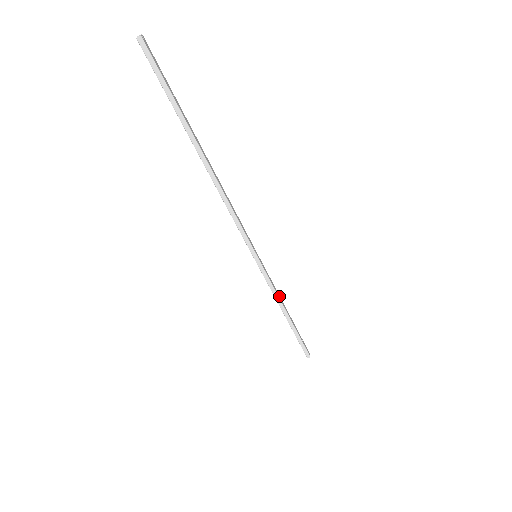
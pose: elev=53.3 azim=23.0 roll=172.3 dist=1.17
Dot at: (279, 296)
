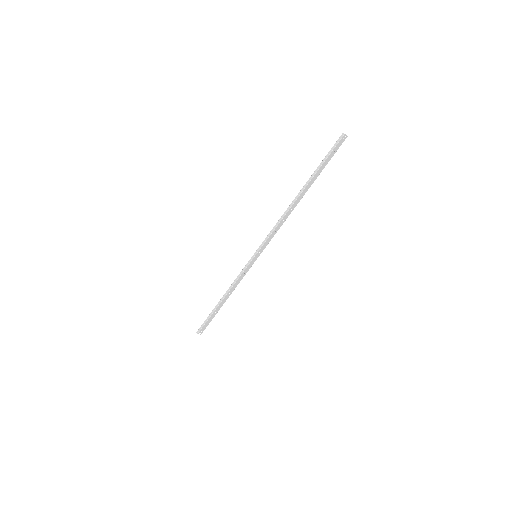
Dot at: (235, 287)
